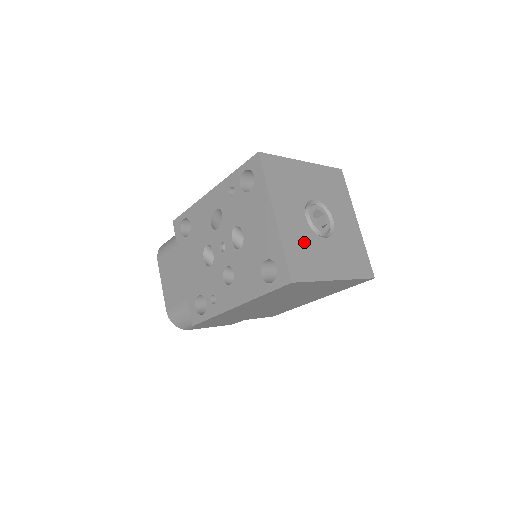
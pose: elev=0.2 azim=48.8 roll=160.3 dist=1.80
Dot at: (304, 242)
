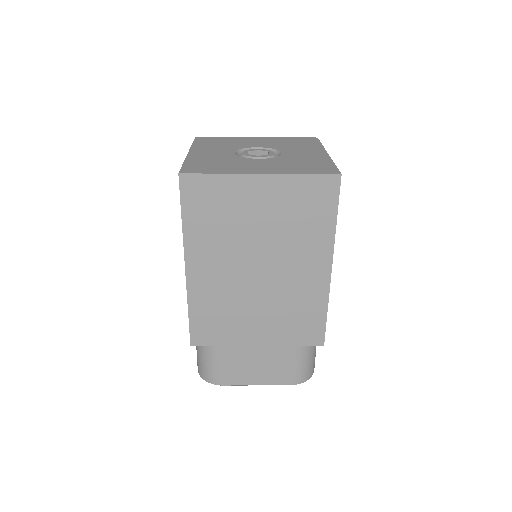
Dot at: (220, 160)
